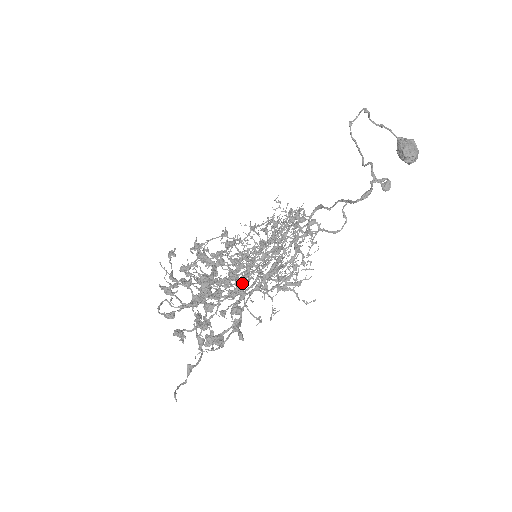
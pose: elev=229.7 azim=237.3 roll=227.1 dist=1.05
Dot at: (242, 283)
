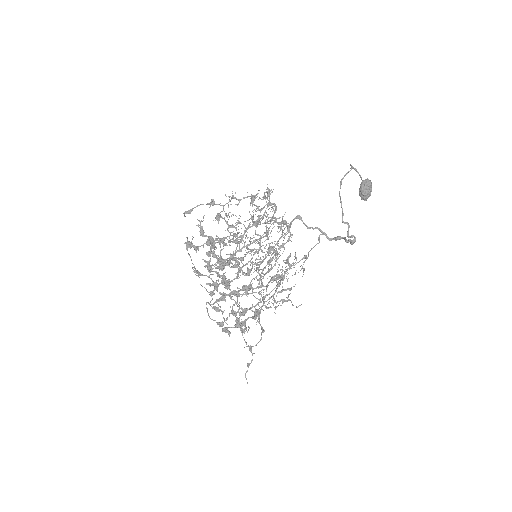
Dot at: (262, 300)
